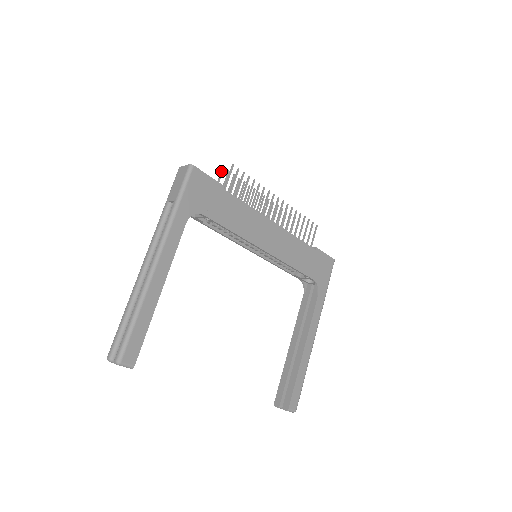
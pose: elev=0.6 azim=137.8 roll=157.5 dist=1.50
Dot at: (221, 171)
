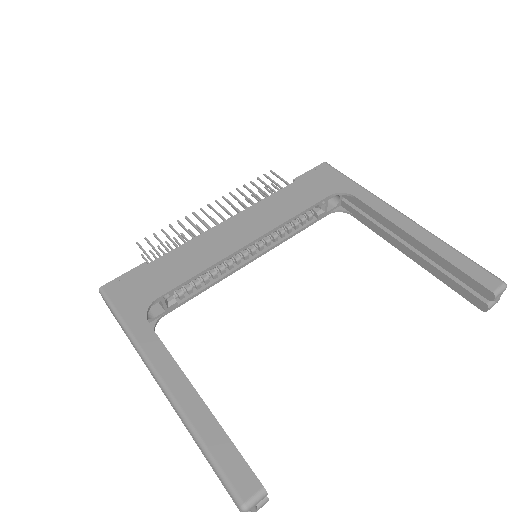
Dot at: occluded
